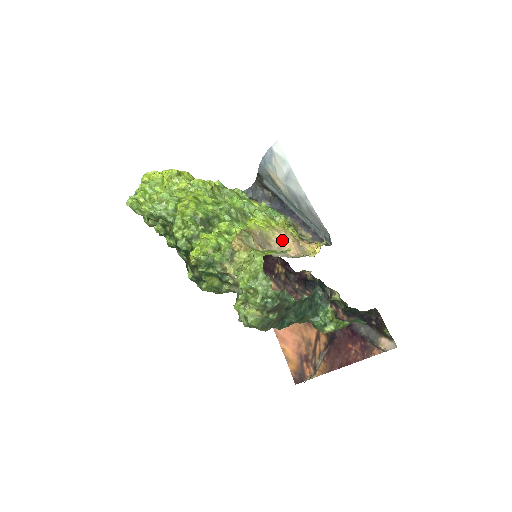
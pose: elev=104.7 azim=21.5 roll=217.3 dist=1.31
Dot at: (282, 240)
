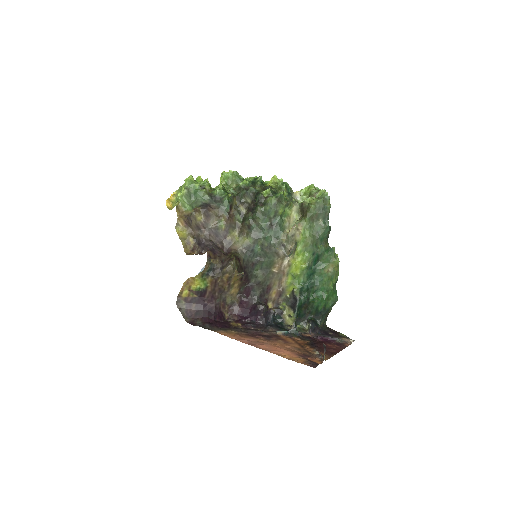
Dot at: occluded
